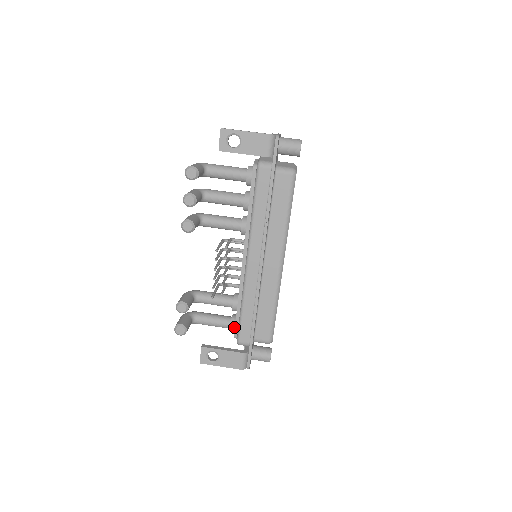
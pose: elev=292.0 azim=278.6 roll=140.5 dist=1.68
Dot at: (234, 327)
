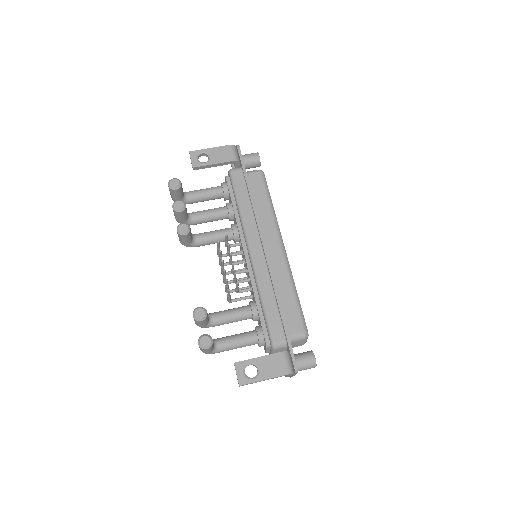
Dot at: (262, 334)
